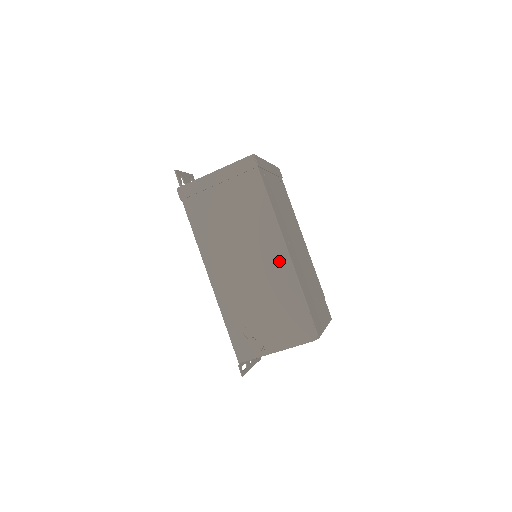
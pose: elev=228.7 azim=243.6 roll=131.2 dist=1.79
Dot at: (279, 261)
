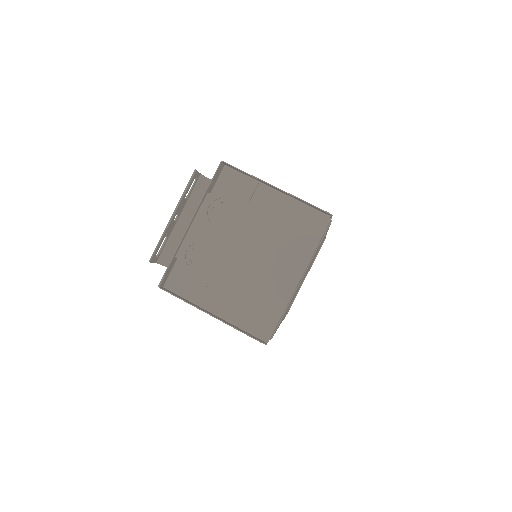
Dot at: occluded
